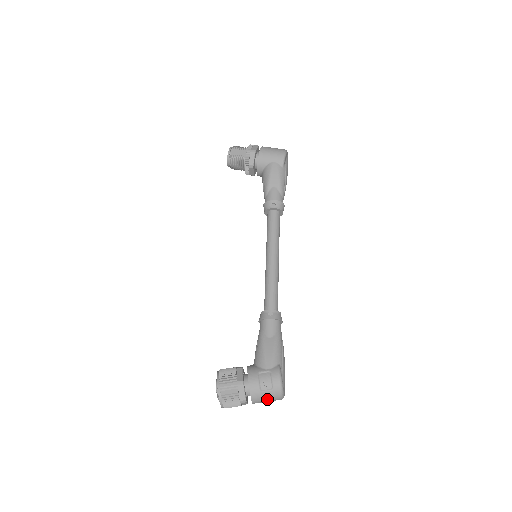
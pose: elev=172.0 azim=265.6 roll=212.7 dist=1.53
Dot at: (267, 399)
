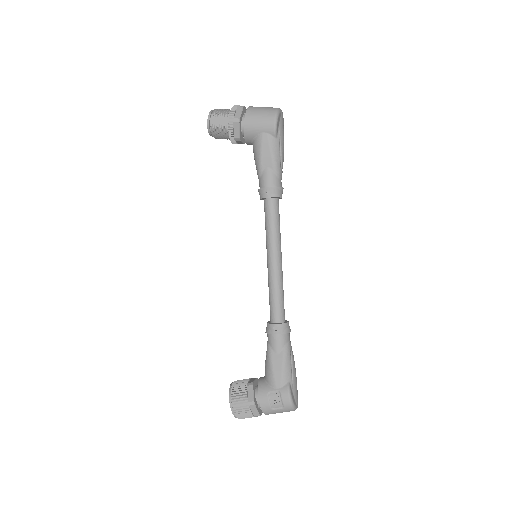
Dot at: occluded
